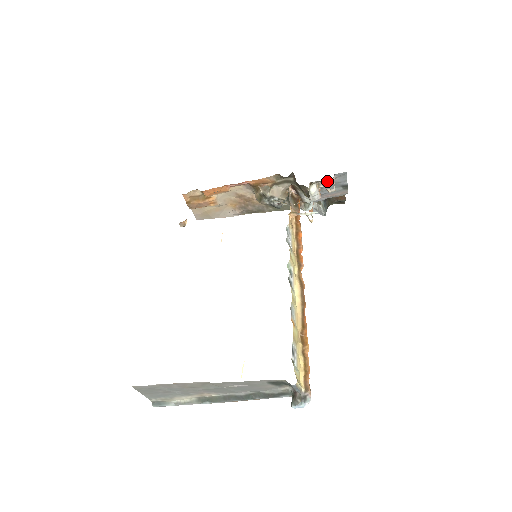
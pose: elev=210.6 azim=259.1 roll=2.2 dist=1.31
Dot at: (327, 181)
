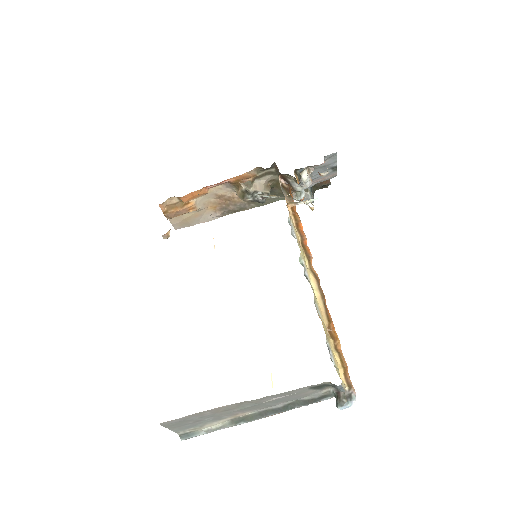
Dot at: (317, 165)
